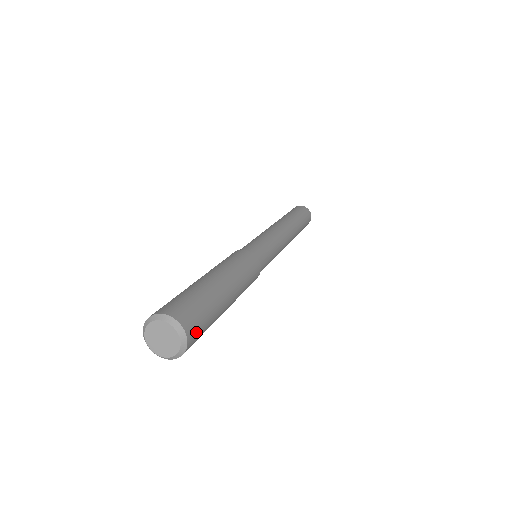
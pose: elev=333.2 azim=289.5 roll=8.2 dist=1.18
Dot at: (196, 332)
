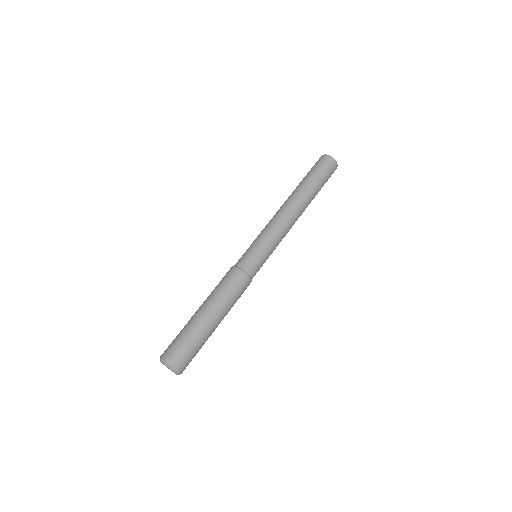
Dot at: (186, 364)
